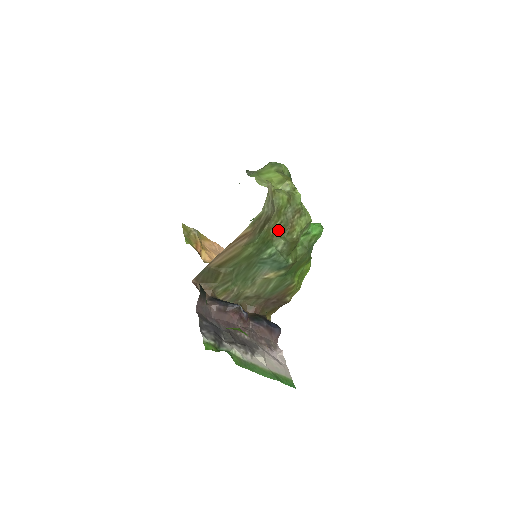
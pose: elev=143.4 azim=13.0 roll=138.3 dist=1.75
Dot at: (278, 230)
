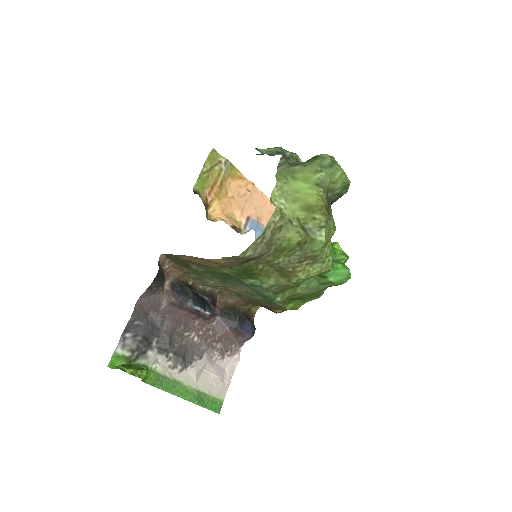
Dot at: (272, 267)
